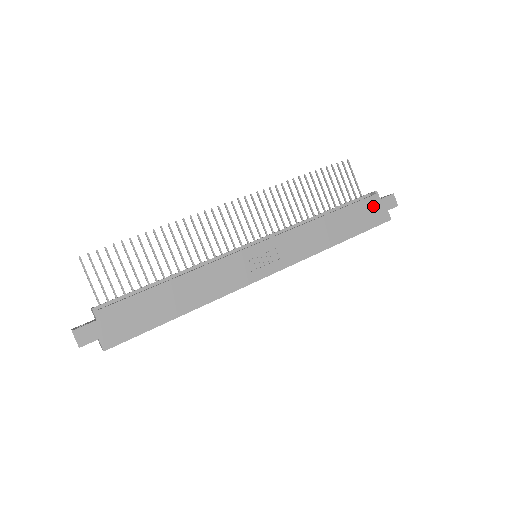
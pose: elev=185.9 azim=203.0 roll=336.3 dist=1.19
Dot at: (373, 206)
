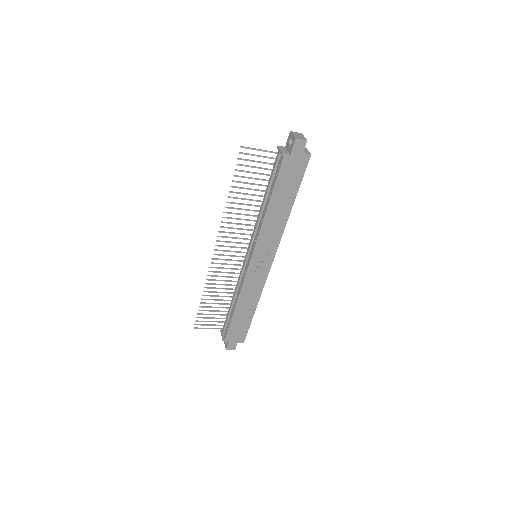
Dot at: (290, 165)
